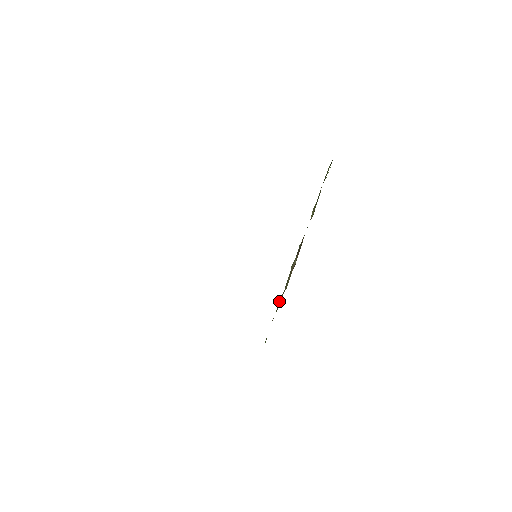
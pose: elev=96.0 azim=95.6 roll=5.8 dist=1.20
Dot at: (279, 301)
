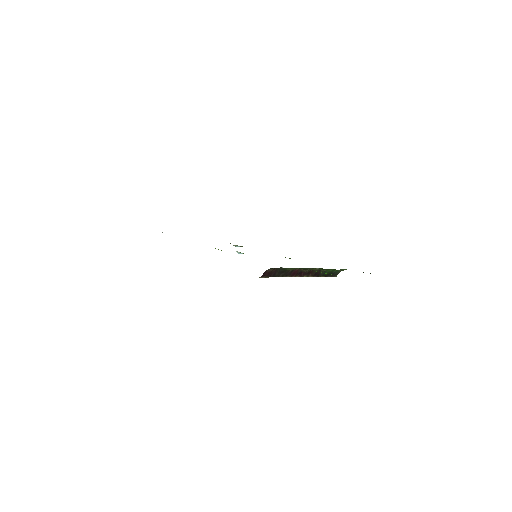
Dot at: occluded
